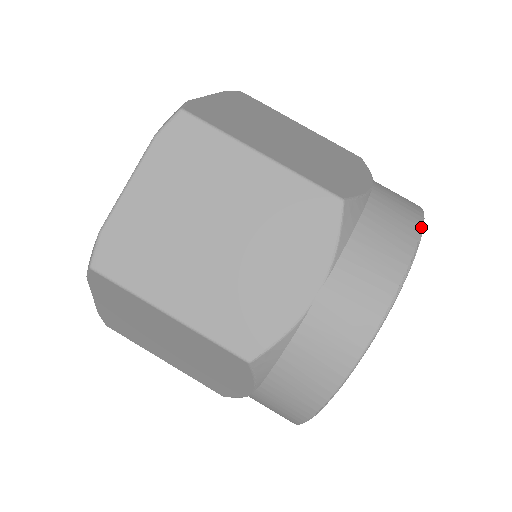
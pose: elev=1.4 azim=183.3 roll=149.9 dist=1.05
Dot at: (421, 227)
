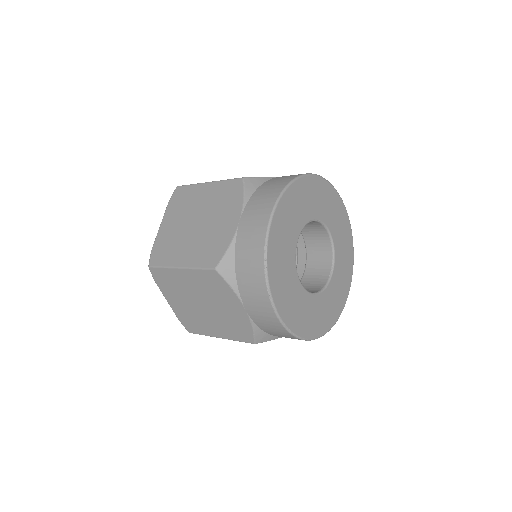
Dot at: (265, 240)
